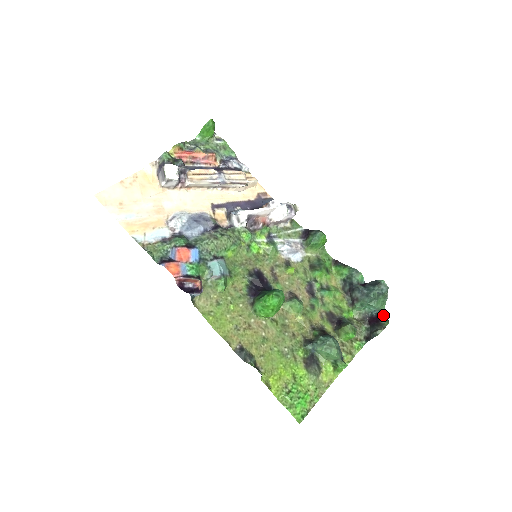
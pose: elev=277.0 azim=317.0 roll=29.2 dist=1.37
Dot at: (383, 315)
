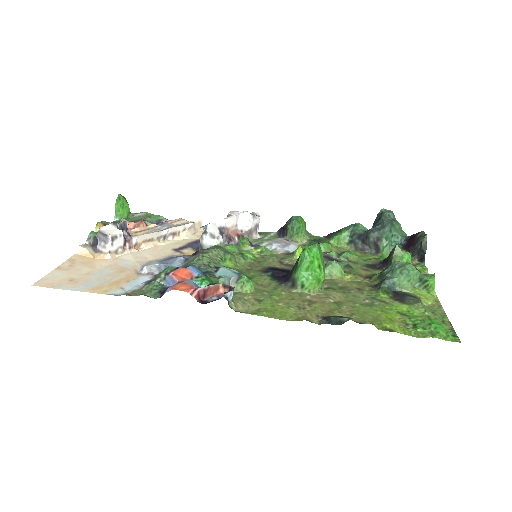
Dot at: (412, 236)
